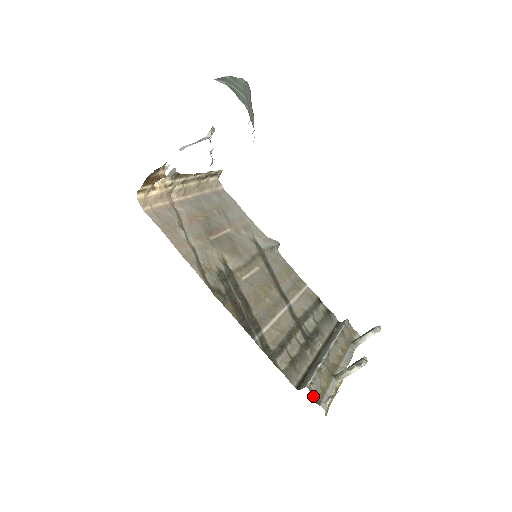
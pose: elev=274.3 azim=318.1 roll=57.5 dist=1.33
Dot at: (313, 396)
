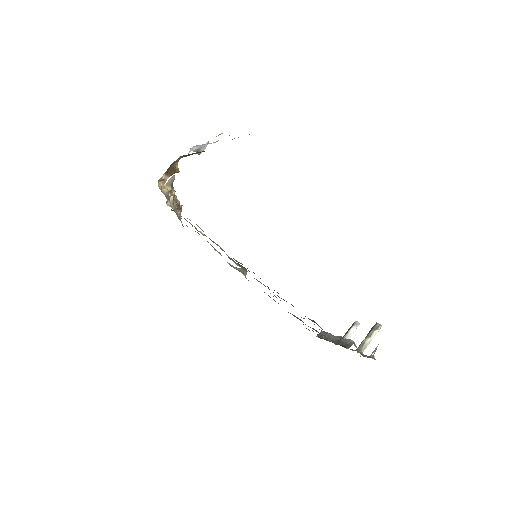
Dot at: occluded
